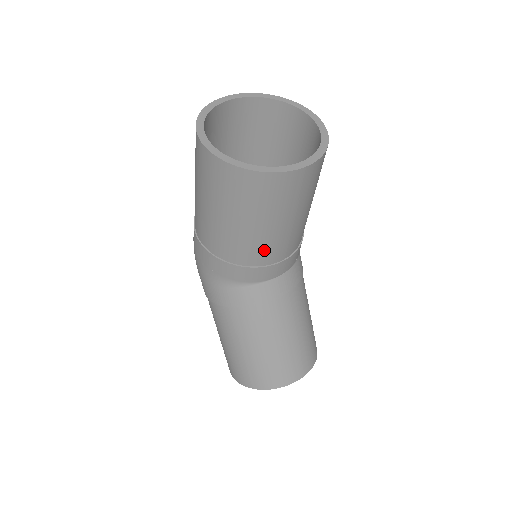
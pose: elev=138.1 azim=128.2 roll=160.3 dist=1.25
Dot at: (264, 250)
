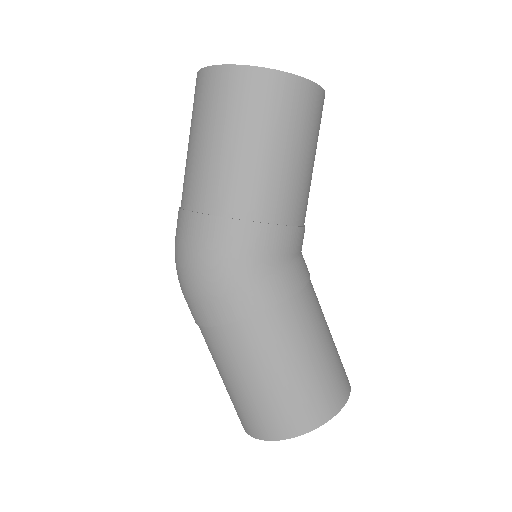
Dot at: (306, 199)
